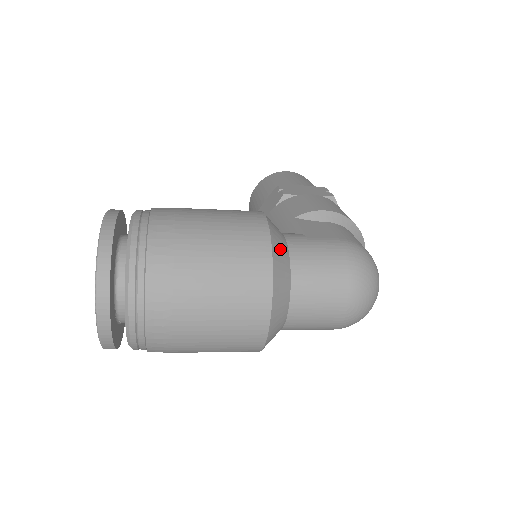
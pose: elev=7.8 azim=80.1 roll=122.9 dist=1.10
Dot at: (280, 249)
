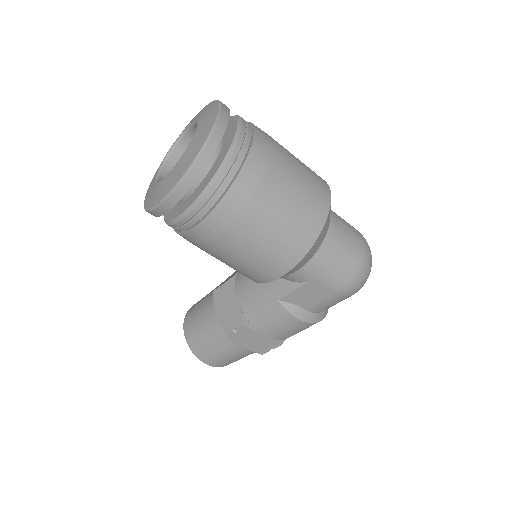
Dot at: occluded
